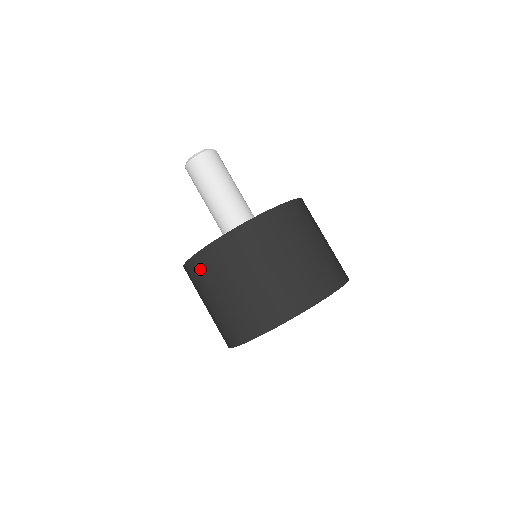
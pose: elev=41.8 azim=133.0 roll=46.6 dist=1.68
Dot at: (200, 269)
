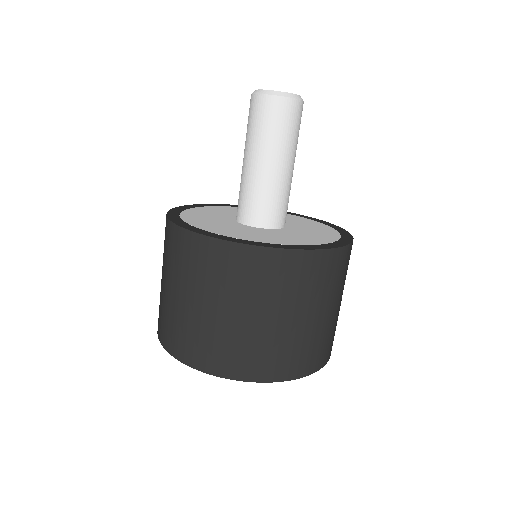
Dot at: (231, 264)
